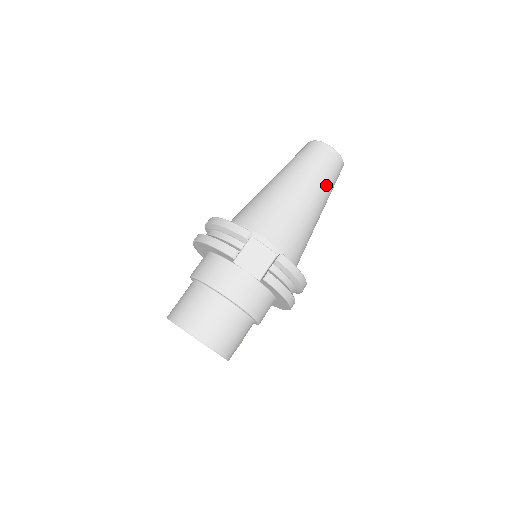
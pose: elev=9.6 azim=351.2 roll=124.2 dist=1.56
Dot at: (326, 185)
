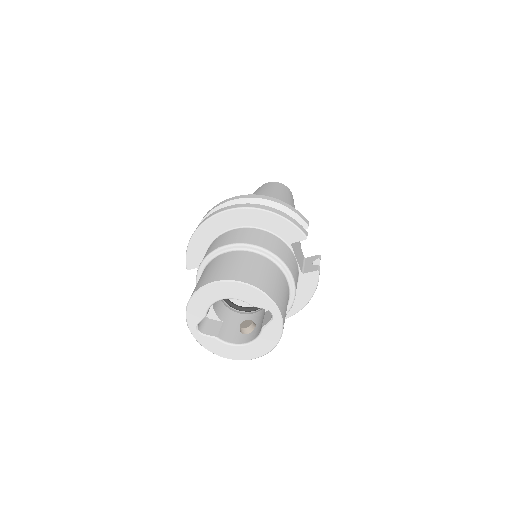
Dot at: occluded
